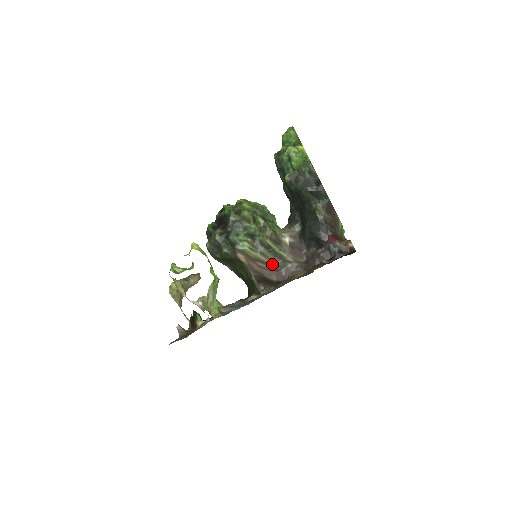
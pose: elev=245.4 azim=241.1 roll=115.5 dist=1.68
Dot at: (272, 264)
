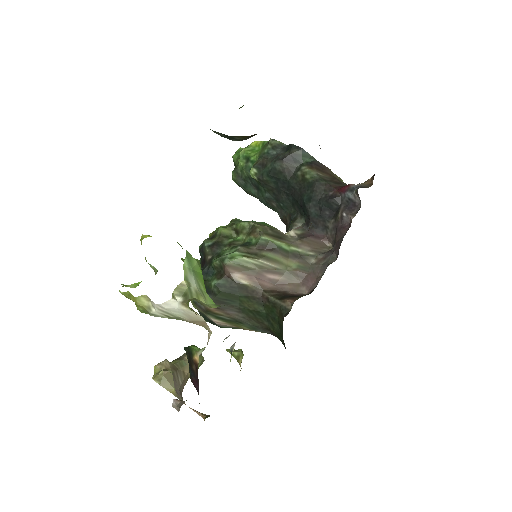
Dot at: (289, 270)
